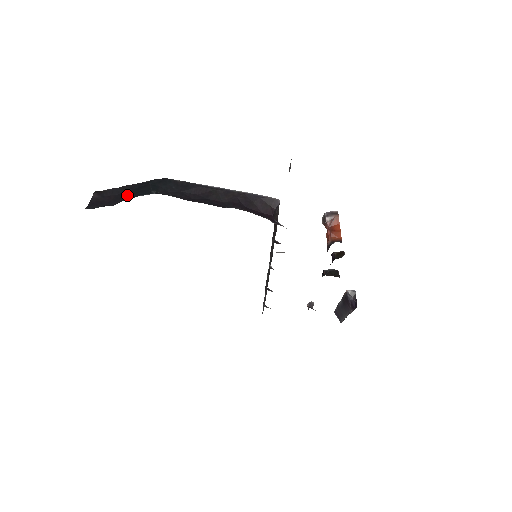
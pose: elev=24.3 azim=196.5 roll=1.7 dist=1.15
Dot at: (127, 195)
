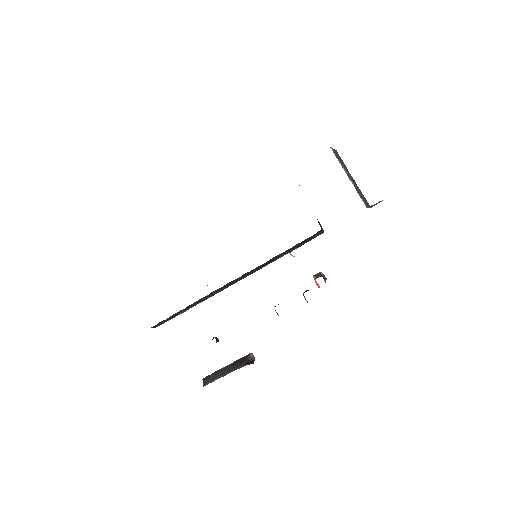
Dot at: occluded
